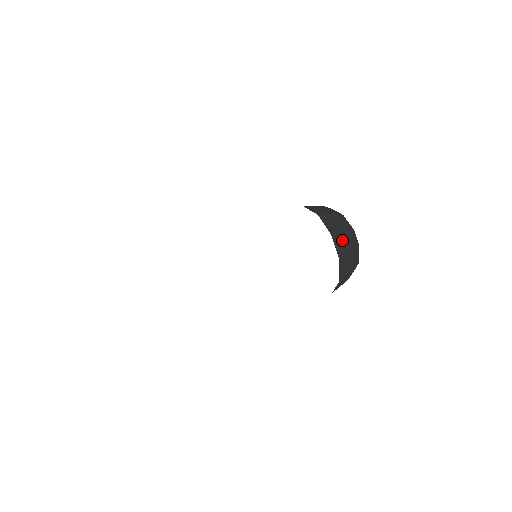
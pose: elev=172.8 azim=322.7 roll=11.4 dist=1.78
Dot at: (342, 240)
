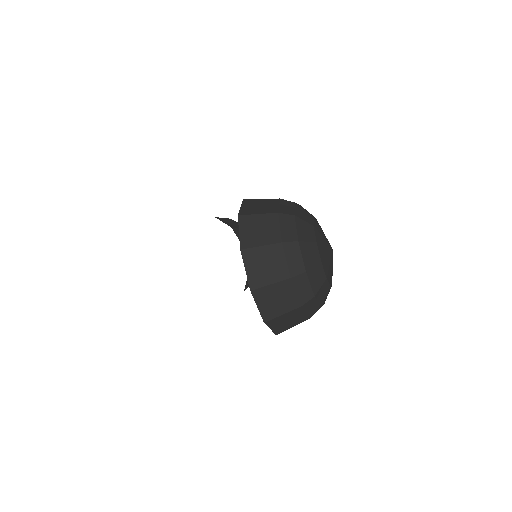
Dot at: (263, 259)
